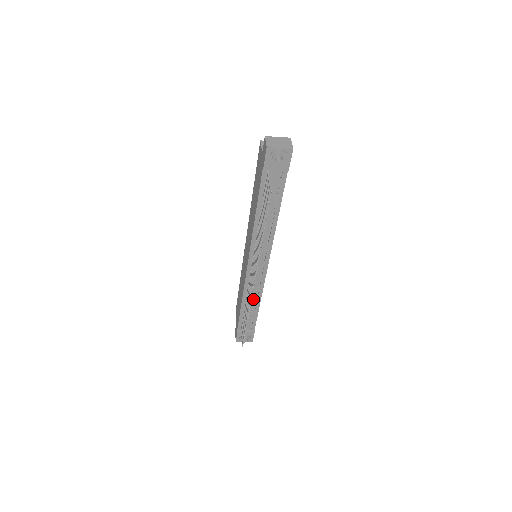
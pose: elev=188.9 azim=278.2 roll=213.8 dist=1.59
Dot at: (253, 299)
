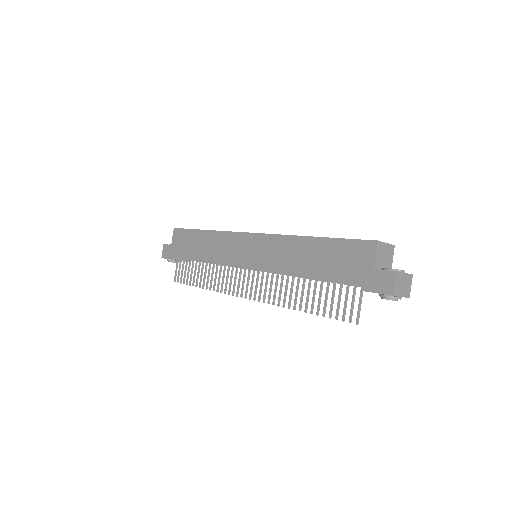
Dot at: occluded
